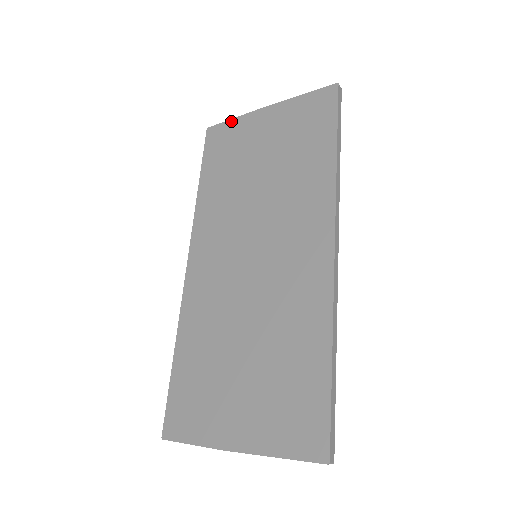
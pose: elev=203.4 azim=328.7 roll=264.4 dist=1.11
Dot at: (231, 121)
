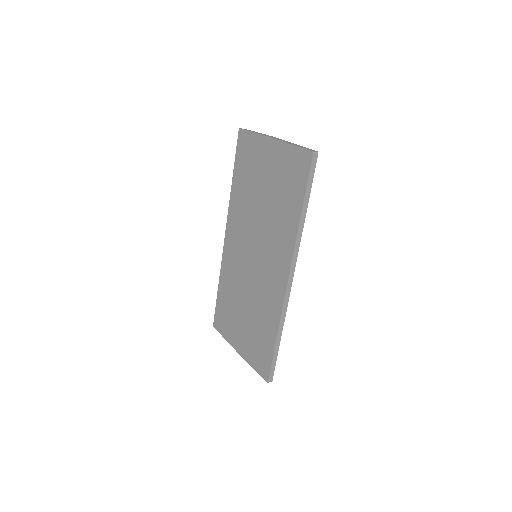
Dot at: (252, 134)
